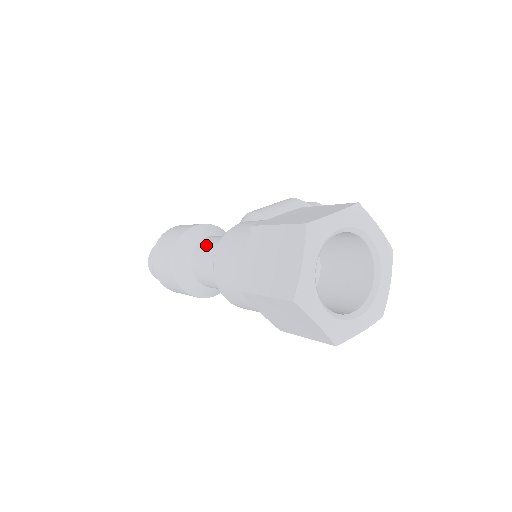
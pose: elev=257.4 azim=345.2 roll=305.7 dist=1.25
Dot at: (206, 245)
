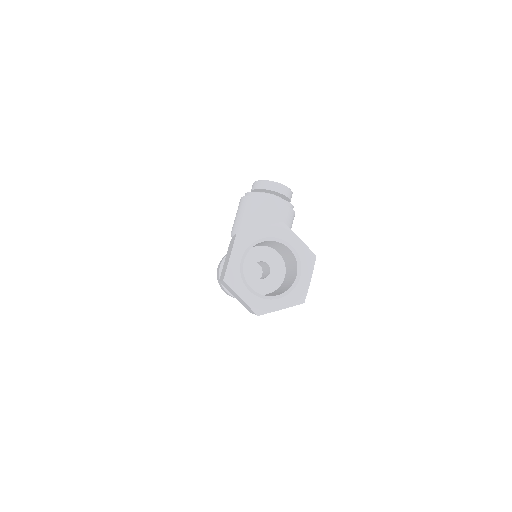
Dot at: occluded
